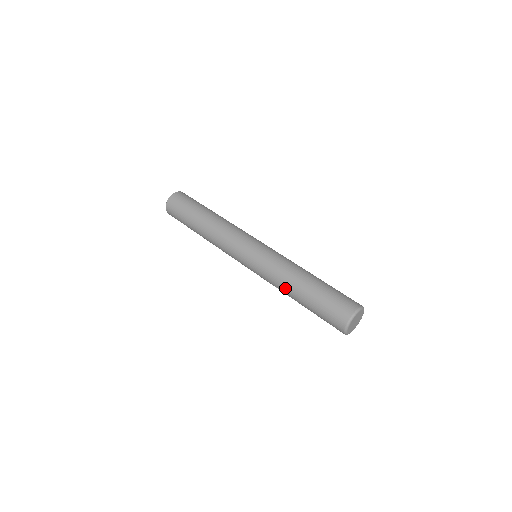
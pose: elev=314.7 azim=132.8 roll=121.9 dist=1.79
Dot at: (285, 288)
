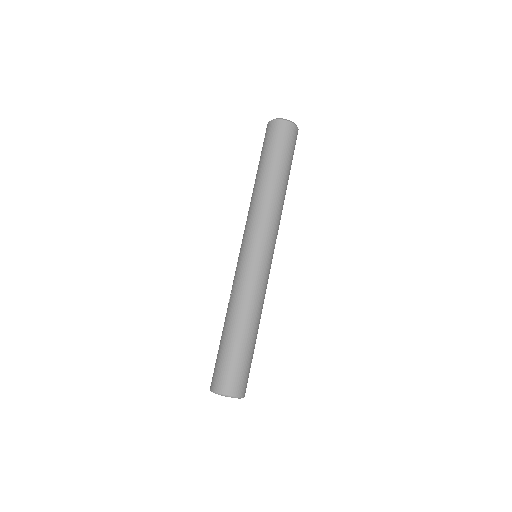
Dot at: (234, 309)
